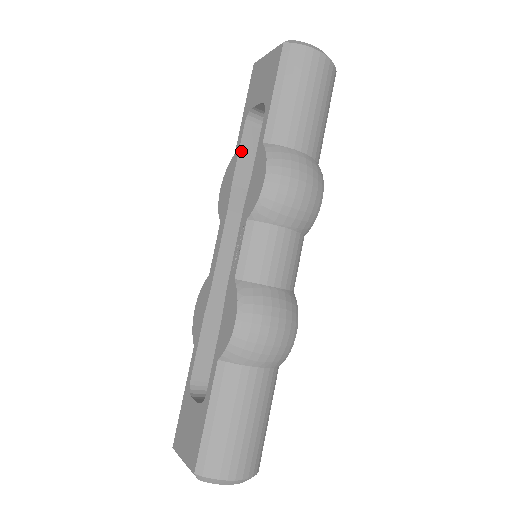
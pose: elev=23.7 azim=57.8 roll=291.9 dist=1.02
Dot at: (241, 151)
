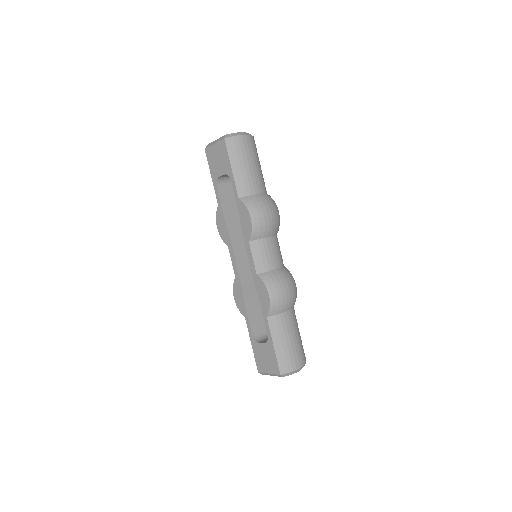
Dot at: (222, 203)
